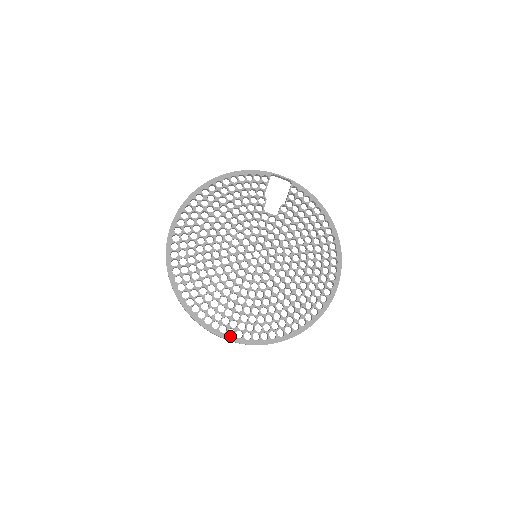
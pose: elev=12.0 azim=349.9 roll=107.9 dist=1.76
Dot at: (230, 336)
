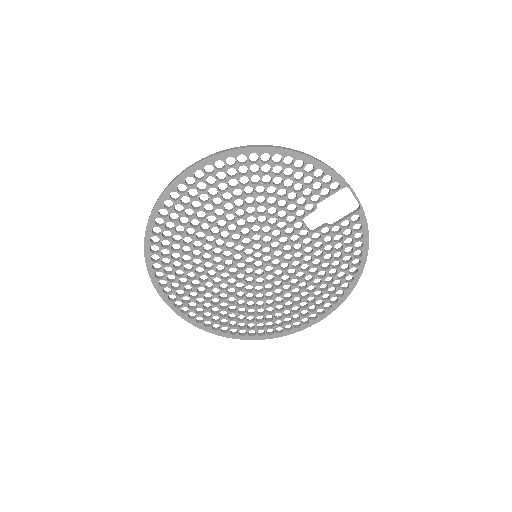
Dot at: (175, 307)
